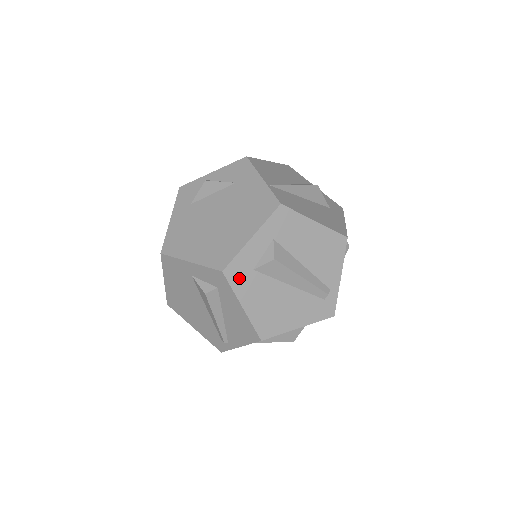
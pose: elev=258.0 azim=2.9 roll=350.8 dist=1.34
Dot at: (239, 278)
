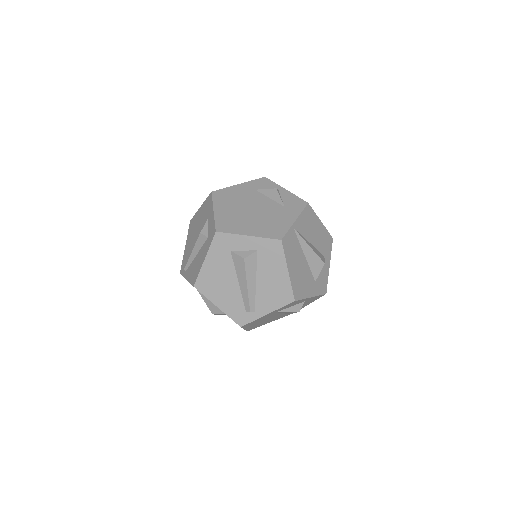
Dot at: (220, 245)
